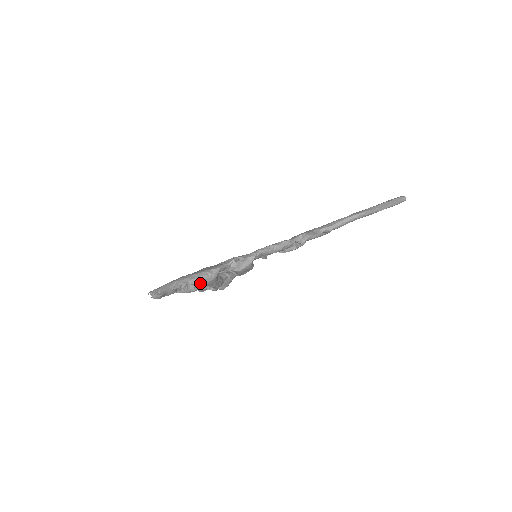
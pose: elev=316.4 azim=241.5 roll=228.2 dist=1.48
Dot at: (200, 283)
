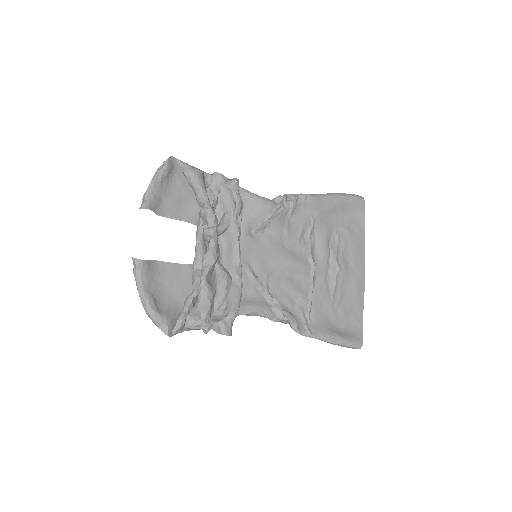
Dot at: (185, 165)
